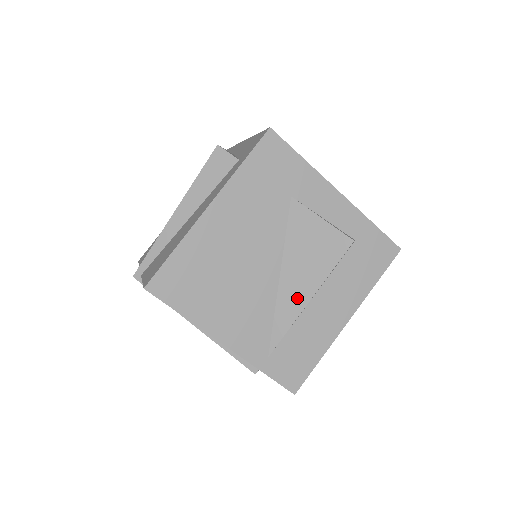
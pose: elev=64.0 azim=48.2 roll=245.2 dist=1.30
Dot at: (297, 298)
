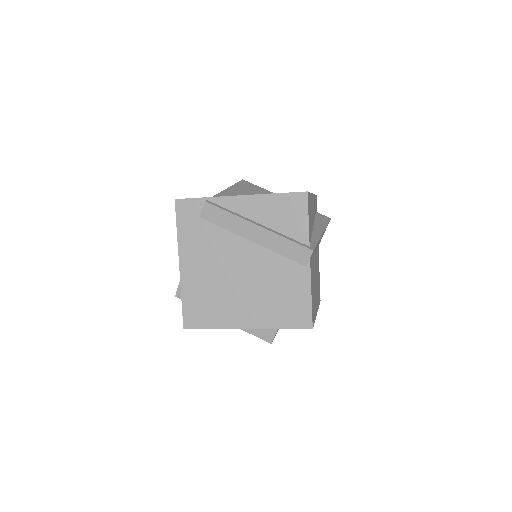
Dot at: occluded
